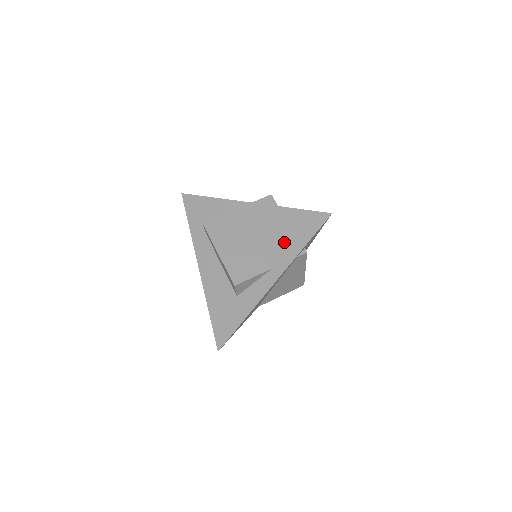
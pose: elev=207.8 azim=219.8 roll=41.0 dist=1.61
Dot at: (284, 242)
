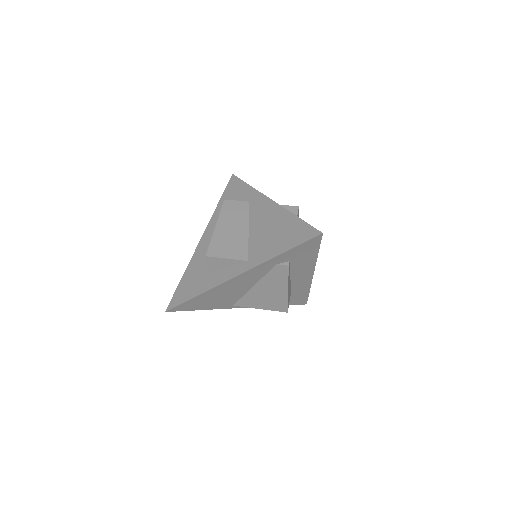
Dot at: (271, 242)
